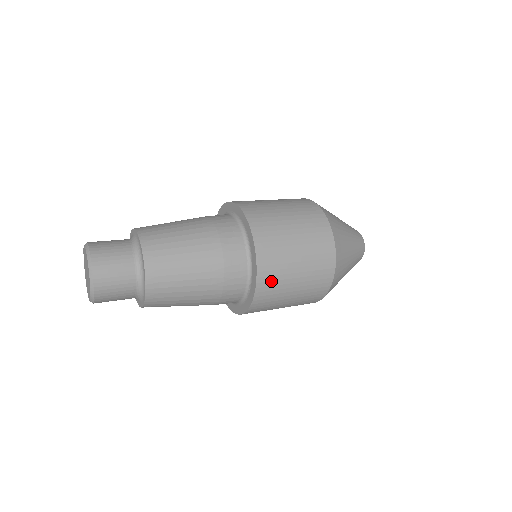
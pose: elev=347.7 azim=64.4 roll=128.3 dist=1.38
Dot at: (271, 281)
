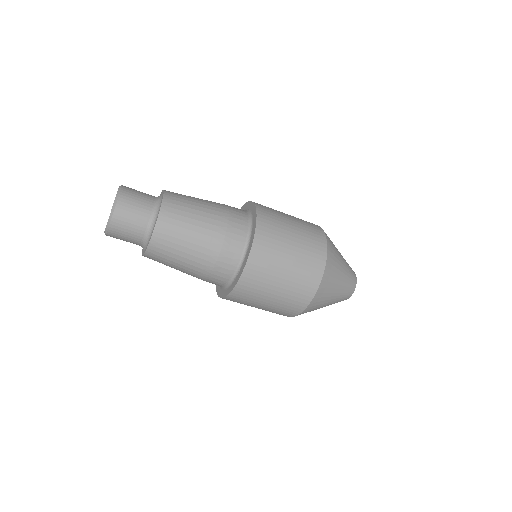
Dot at: (258, 271)
